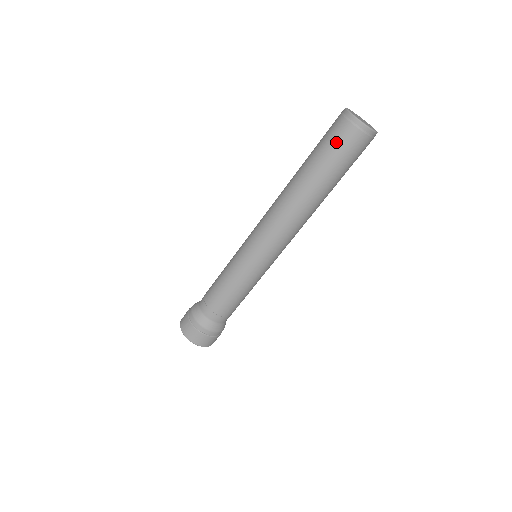
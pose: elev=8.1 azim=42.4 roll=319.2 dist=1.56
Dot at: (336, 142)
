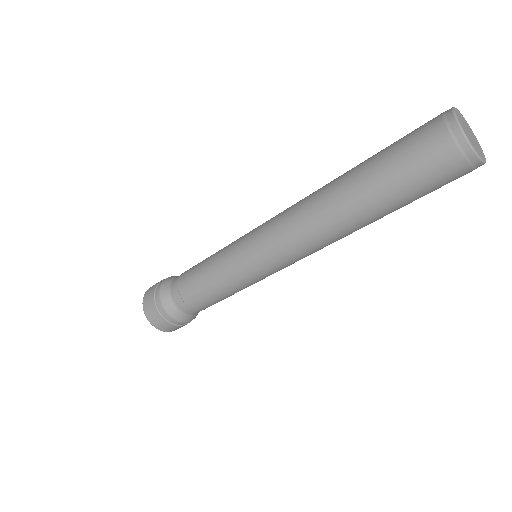
Dot at: (428, 176)
